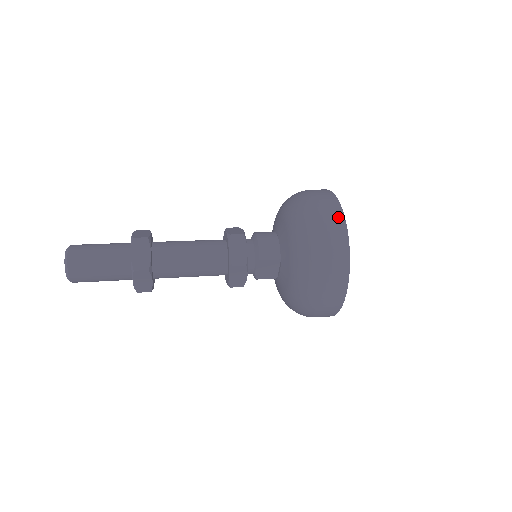
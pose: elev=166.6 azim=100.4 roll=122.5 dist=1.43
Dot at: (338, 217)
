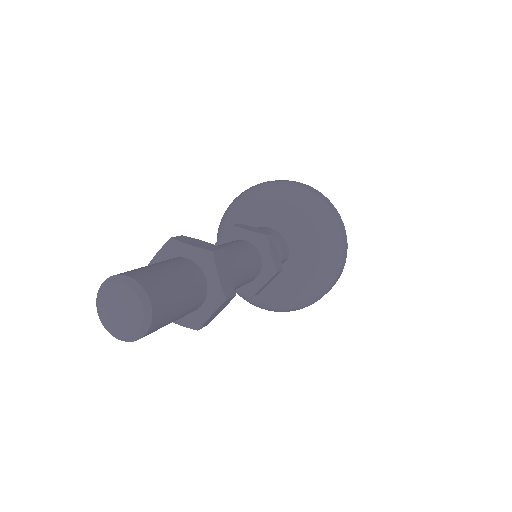
Dot at: (337, 212)
